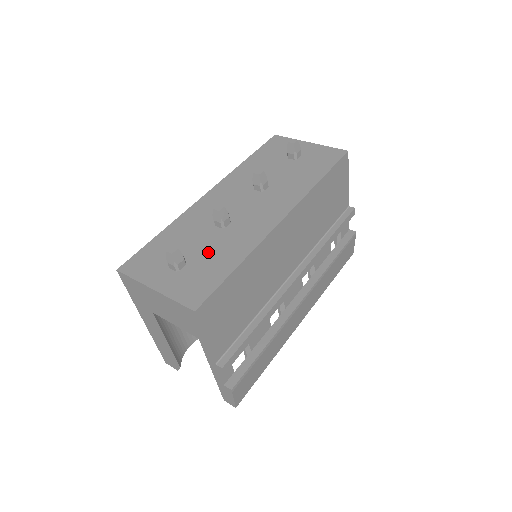
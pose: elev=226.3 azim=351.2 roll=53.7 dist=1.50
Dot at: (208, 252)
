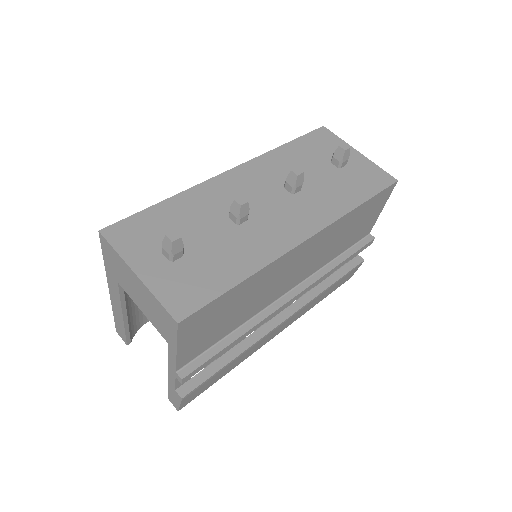
Dot at: (212, 249)
